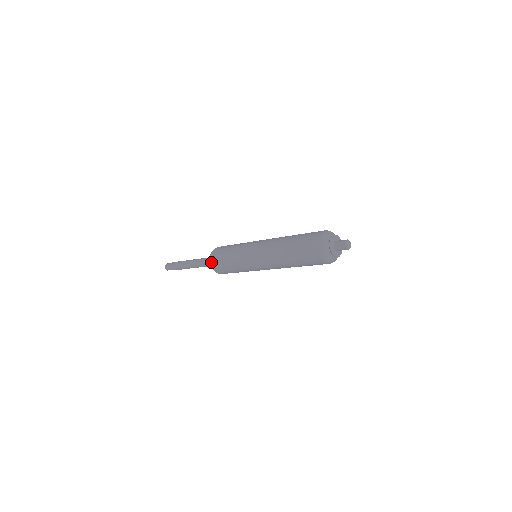
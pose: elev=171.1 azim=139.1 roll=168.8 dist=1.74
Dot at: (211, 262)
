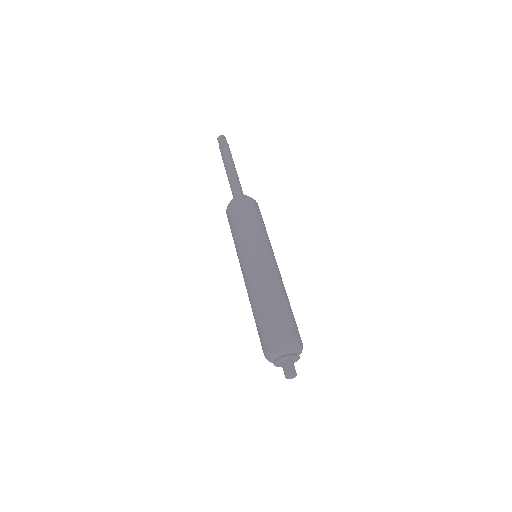
Dot at: (226, 213)
